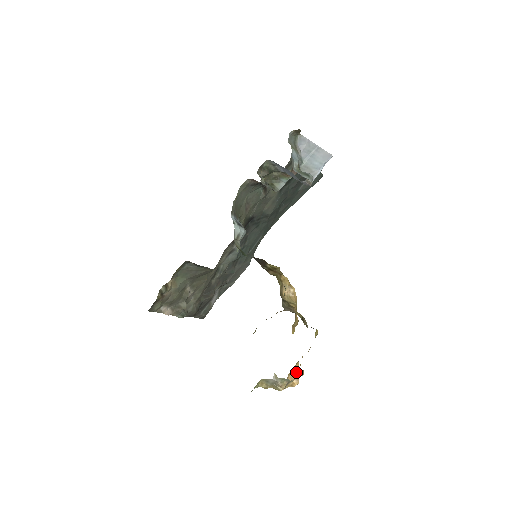
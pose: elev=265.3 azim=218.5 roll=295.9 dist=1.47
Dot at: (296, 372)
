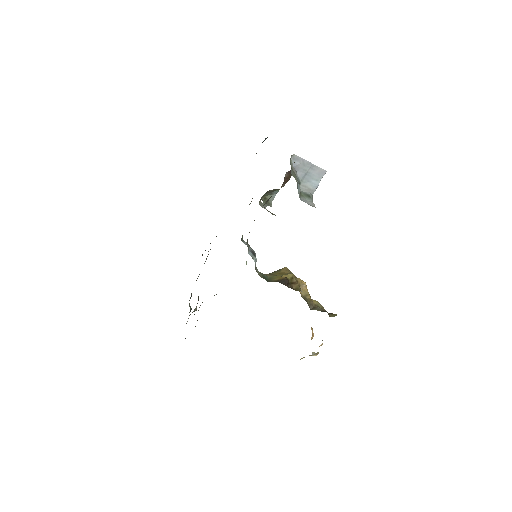
Dot at: (312, 331)
